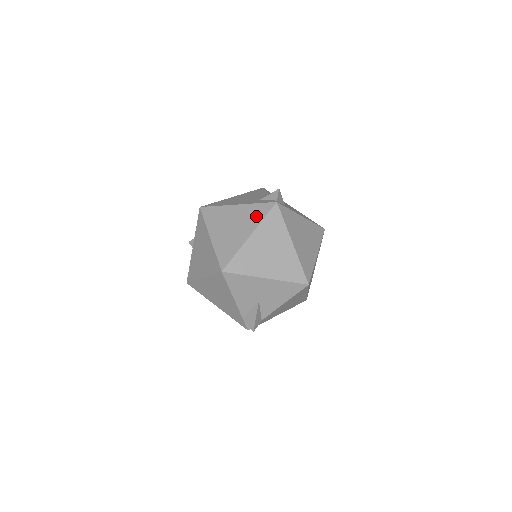
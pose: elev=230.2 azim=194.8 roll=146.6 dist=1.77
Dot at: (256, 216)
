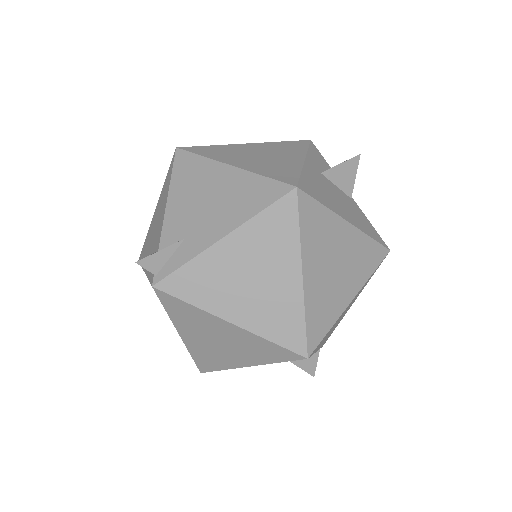
Dot at: occluded
